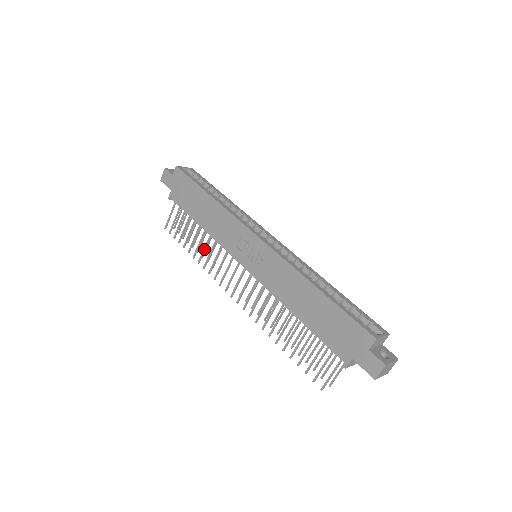
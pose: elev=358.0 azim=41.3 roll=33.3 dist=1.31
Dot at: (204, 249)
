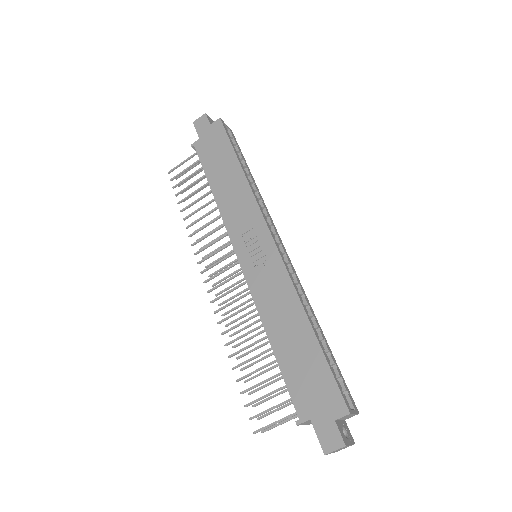
Dot at: (202, 217)
